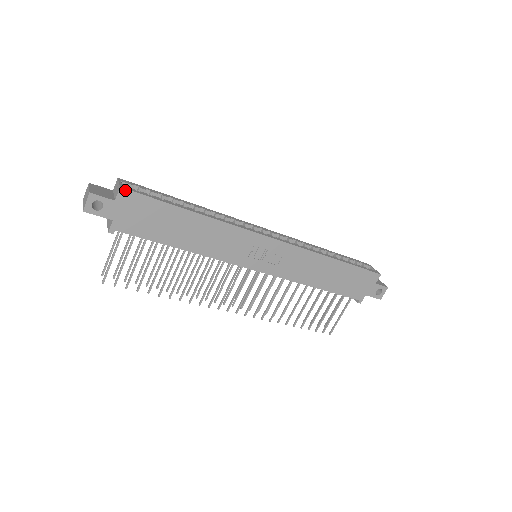
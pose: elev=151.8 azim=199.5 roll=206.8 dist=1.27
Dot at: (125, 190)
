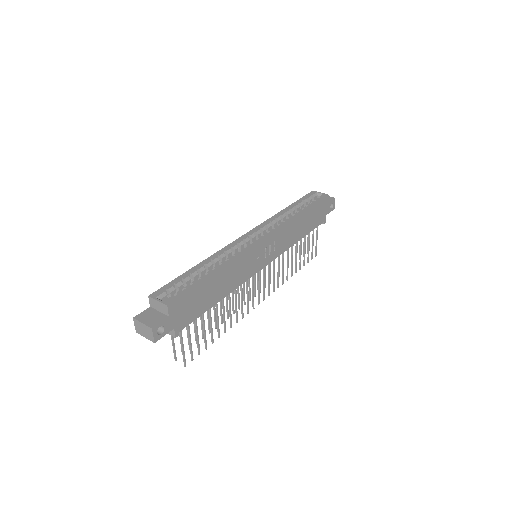
Dot at: (171, 304)
